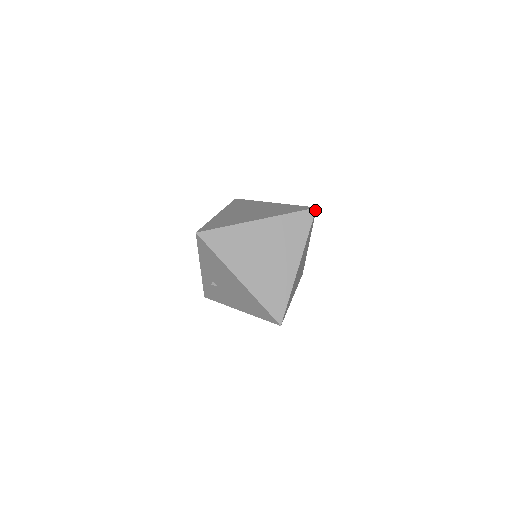
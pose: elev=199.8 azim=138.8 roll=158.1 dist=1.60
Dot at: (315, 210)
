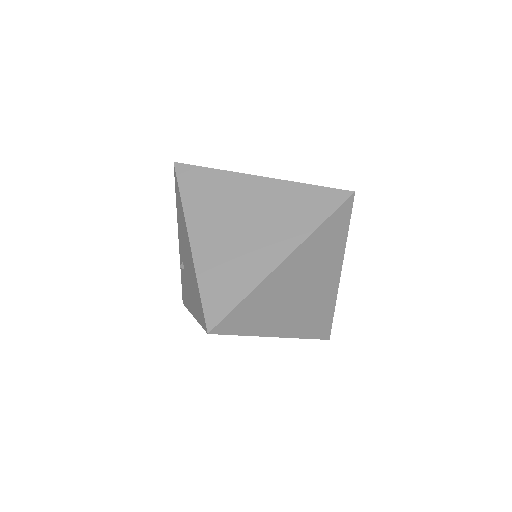
Dot at: (351, 194)
